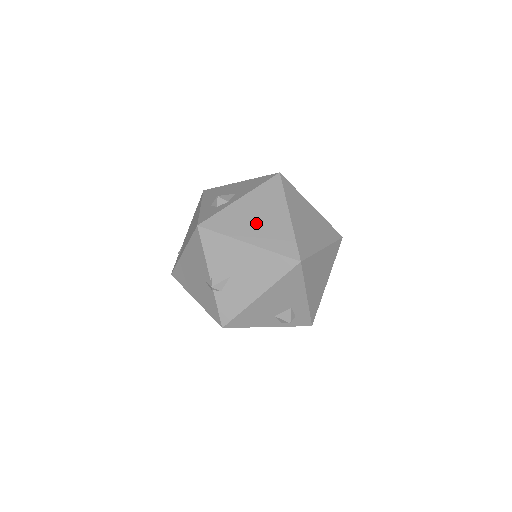
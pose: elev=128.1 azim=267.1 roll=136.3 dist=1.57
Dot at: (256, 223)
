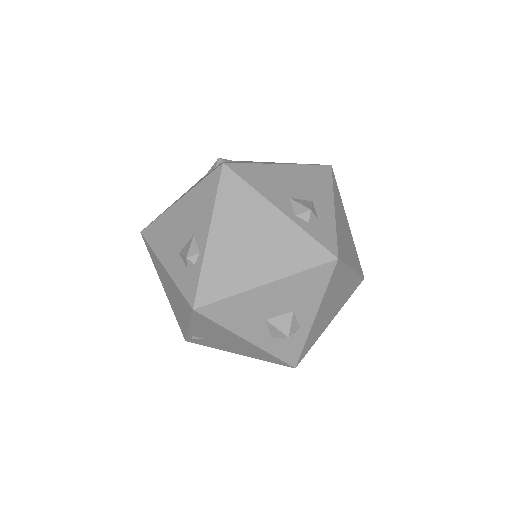
Dot at: (333, 308)
